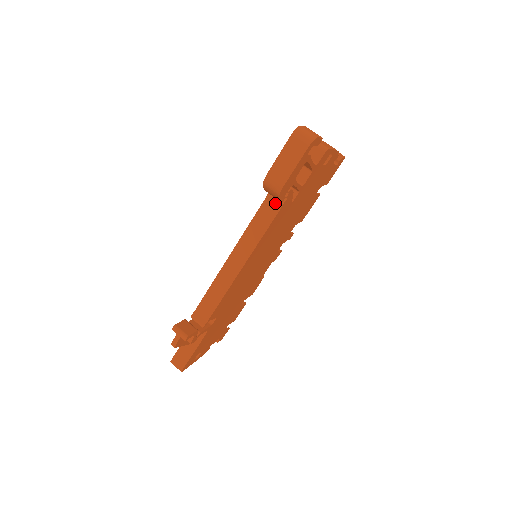
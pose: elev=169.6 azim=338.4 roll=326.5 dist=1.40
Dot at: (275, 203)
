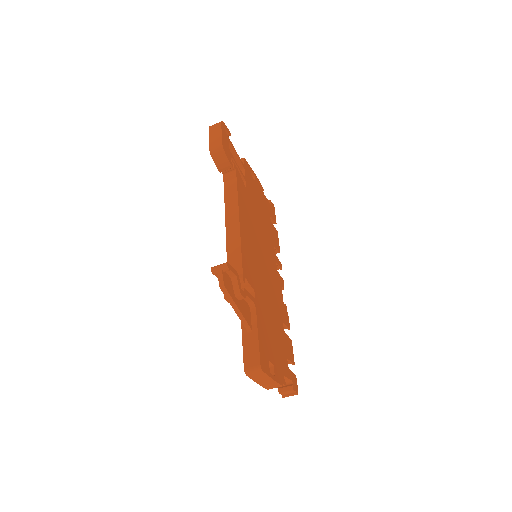
Dot at: (231, 178)
